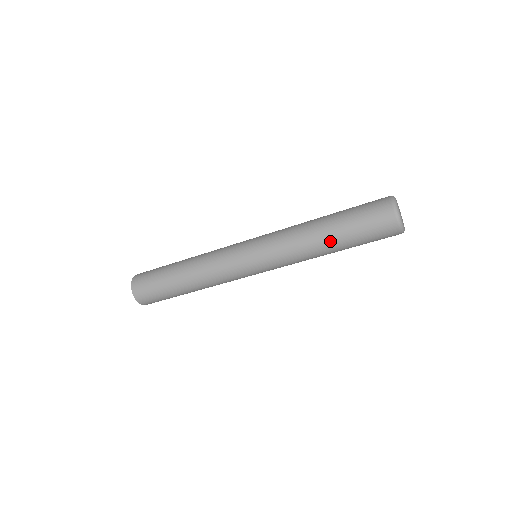
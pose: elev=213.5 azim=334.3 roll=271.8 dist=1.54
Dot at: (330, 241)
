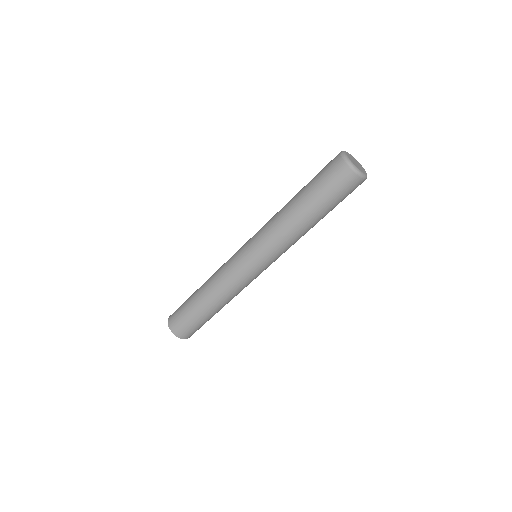
Dot at: (298, 205)
